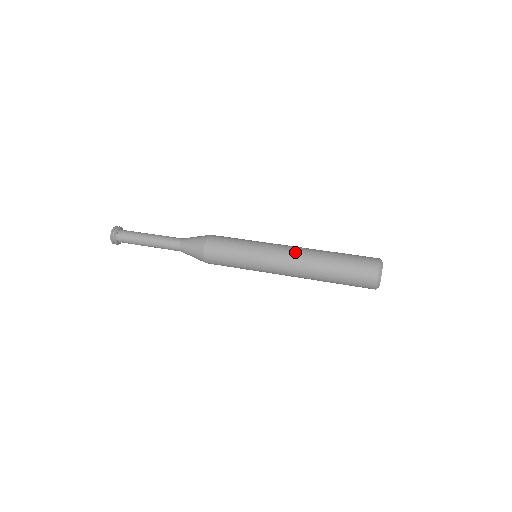
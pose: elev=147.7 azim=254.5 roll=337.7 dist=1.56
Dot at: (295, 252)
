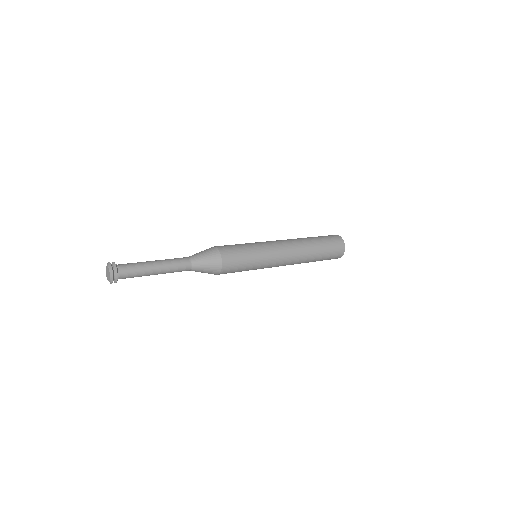
Dot at: occluded
